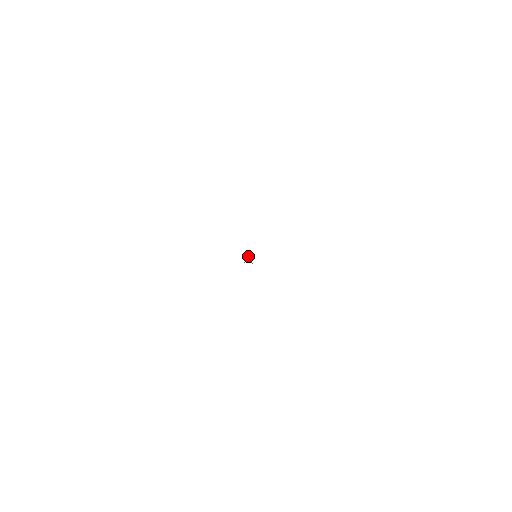
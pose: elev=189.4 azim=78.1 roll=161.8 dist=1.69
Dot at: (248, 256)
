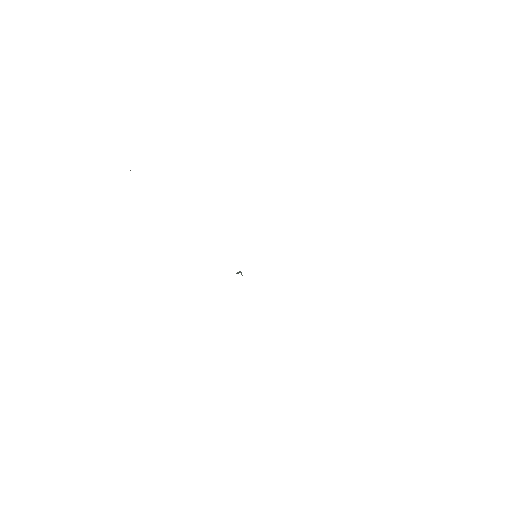
Dot at: (239, 271)
